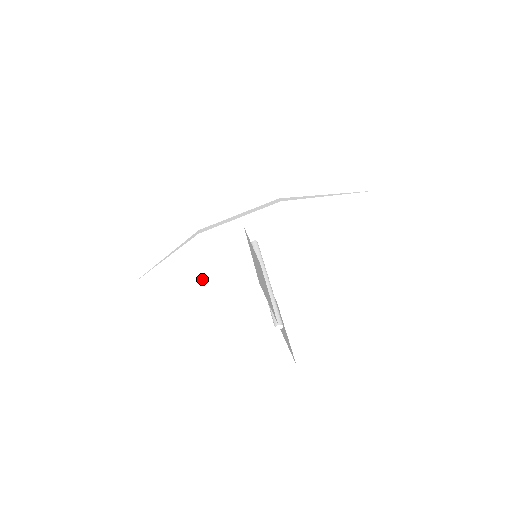
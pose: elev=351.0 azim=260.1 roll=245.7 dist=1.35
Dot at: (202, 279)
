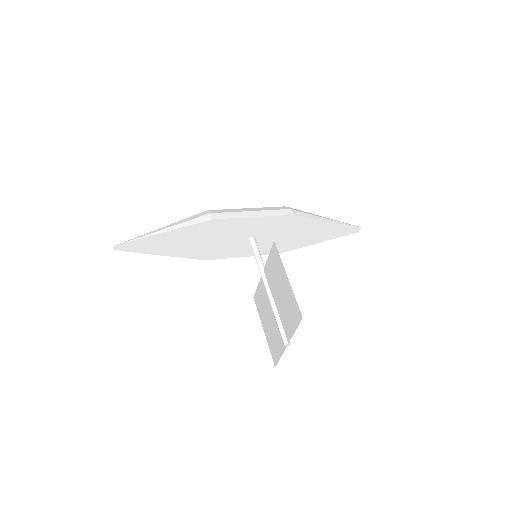
Dot at: (189, 254)
